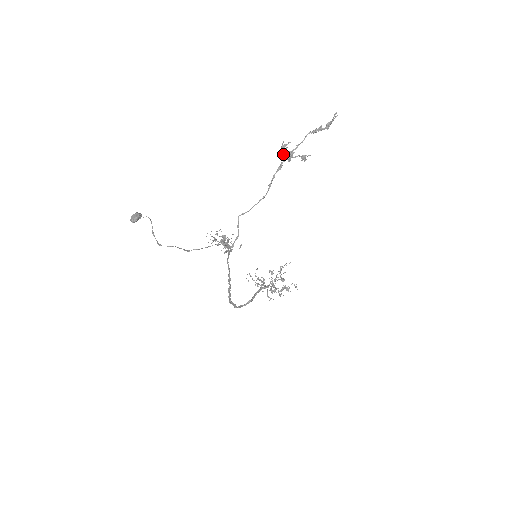
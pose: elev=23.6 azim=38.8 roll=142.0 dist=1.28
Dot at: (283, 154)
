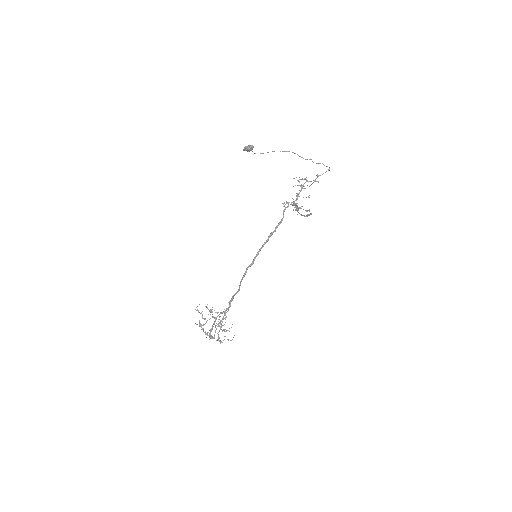
Dot at: occluded
